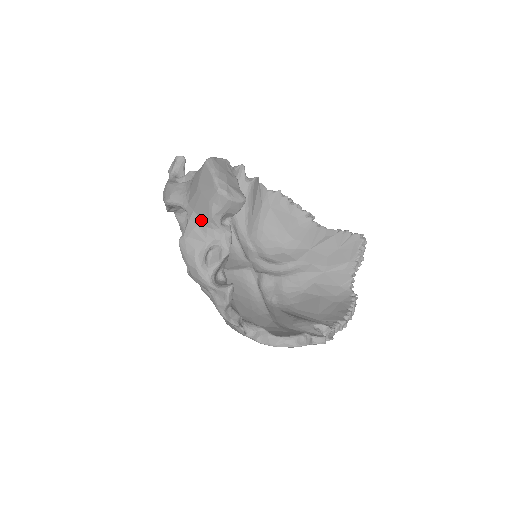
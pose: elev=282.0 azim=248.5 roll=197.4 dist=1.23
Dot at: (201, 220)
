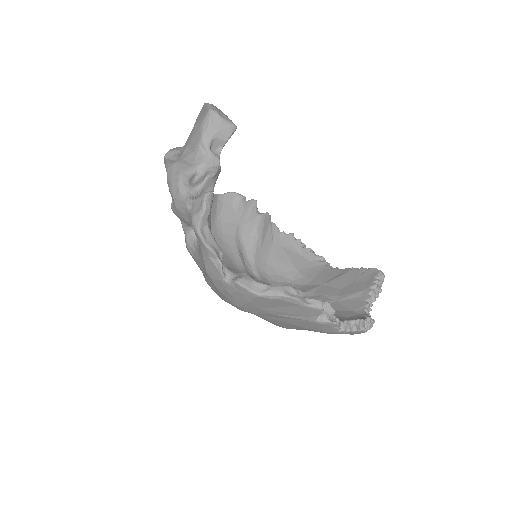
Dot at: (192, 150)
